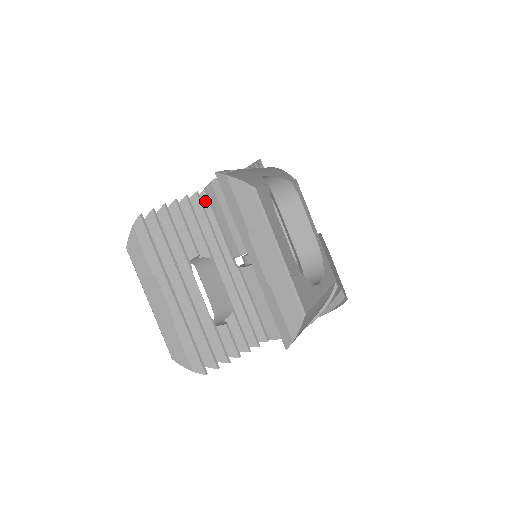
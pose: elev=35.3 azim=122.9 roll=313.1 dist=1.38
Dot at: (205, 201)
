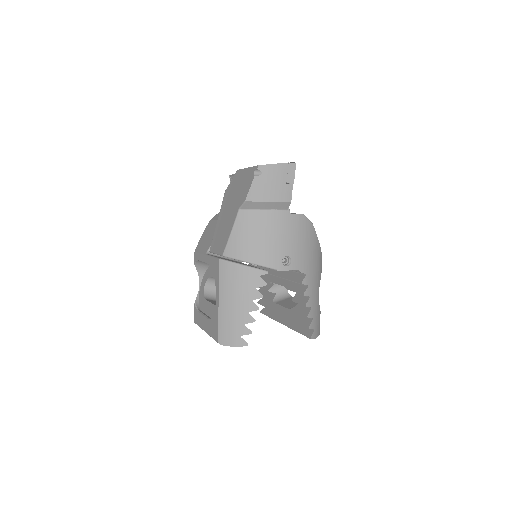
Dot at: occluded
